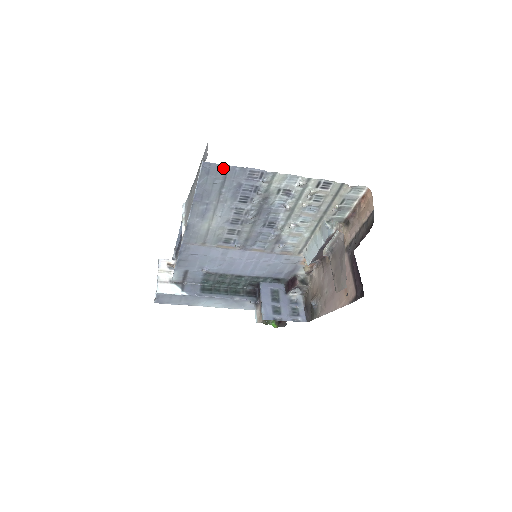
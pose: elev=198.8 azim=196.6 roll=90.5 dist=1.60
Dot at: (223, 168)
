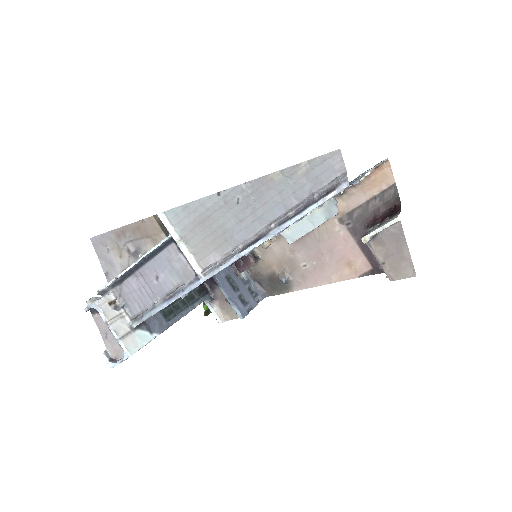
Dot at: (349, 184)
